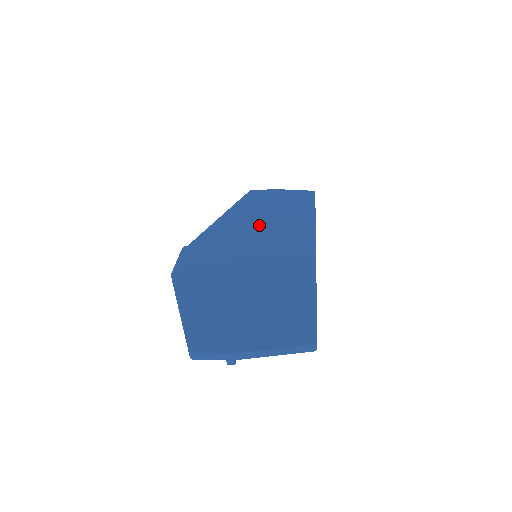
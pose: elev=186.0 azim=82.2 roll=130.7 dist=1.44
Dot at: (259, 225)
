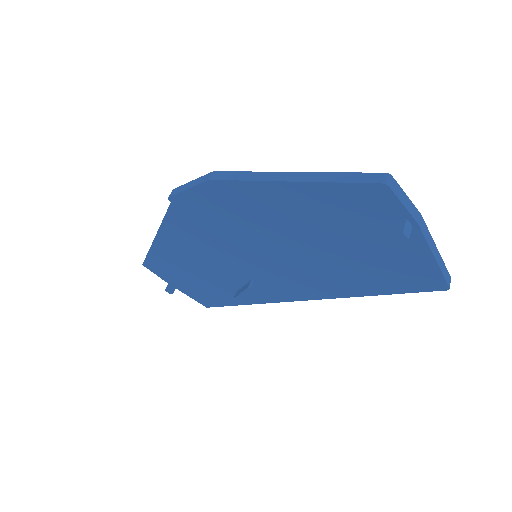
Dot at: occluded
